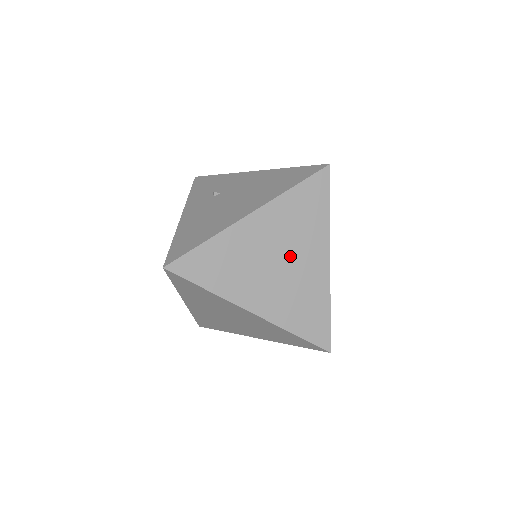
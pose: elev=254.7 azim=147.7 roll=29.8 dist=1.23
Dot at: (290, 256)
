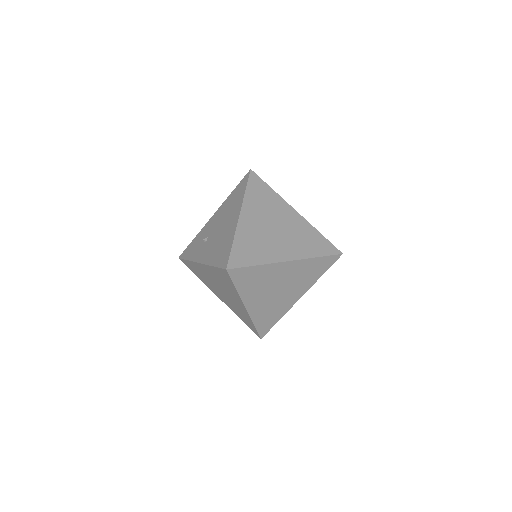
Dot at: (277, 222)
